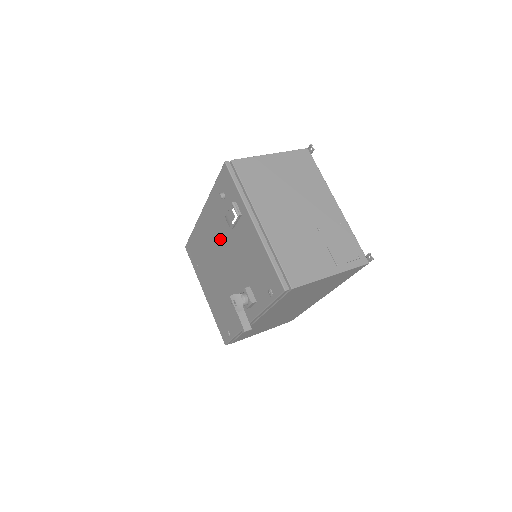
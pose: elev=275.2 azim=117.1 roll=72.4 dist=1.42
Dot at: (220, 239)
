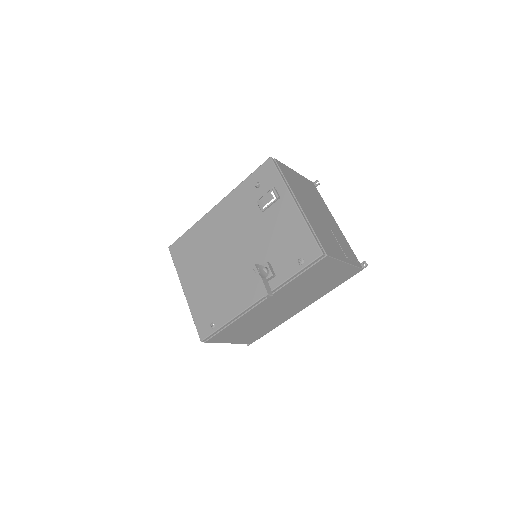
Dot at: (237, 226)
